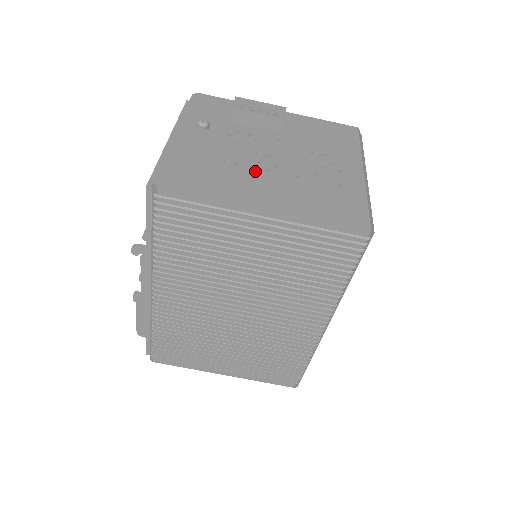
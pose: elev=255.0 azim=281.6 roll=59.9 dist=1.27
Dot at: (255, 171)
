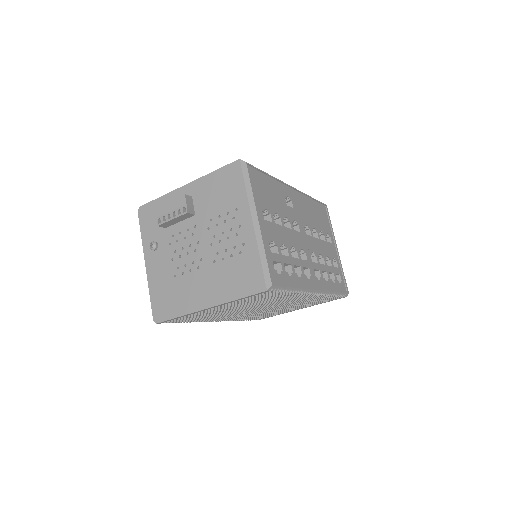
Dot at: (193, 274)
